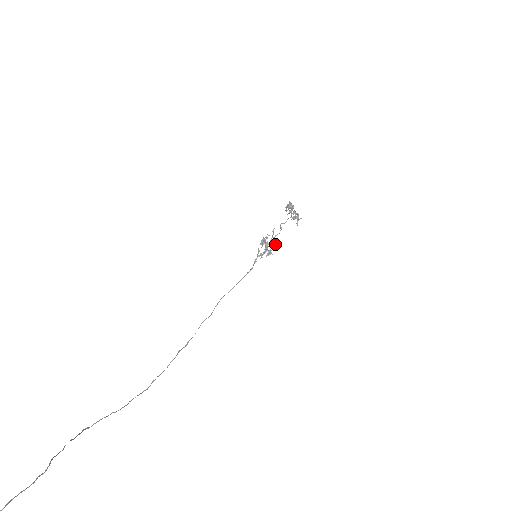
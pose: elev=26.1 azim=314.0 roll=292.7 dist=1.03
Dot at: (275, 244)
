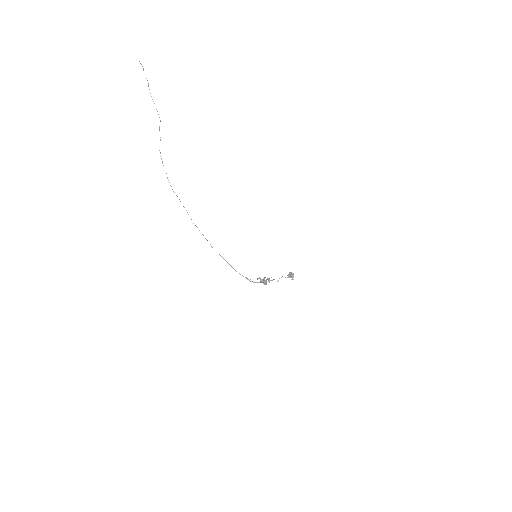
Dot at: (270, 280)
